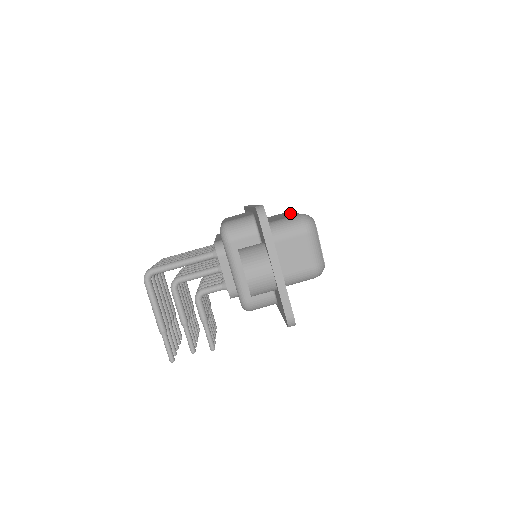
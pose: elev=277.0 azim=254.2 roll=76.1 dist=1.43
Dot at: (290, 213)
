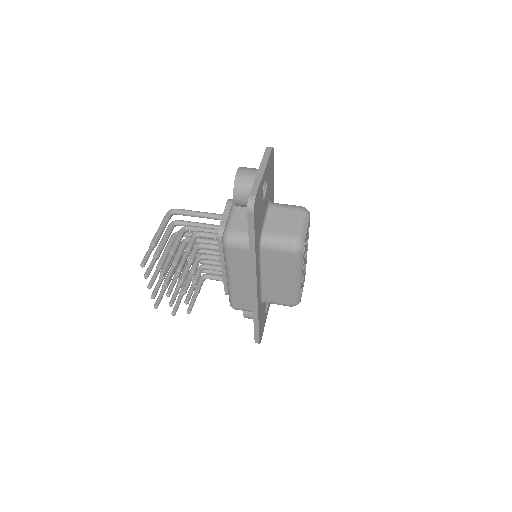
Dot at: occluded
